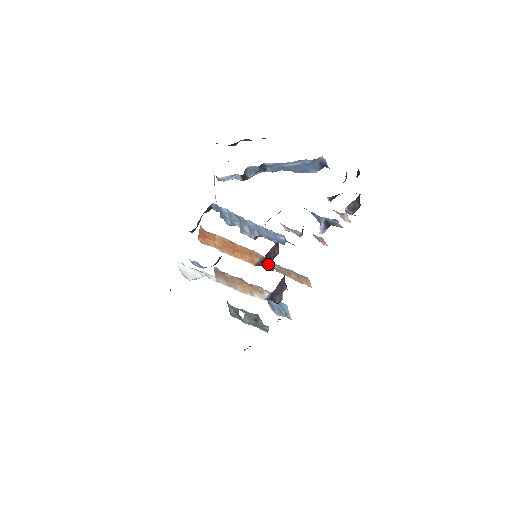
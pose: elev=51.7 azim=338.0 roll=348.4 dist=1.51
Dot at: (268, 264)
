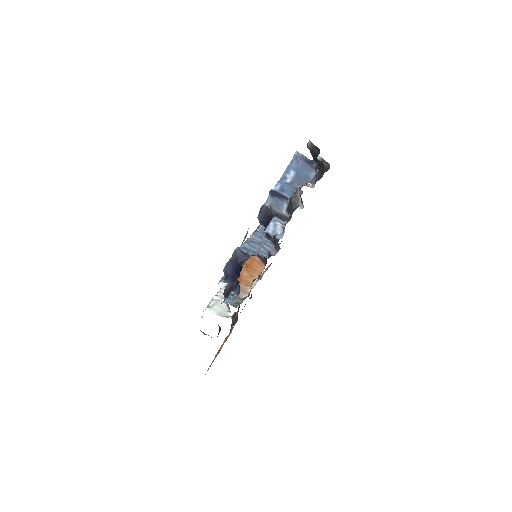
Dot at: occluded
